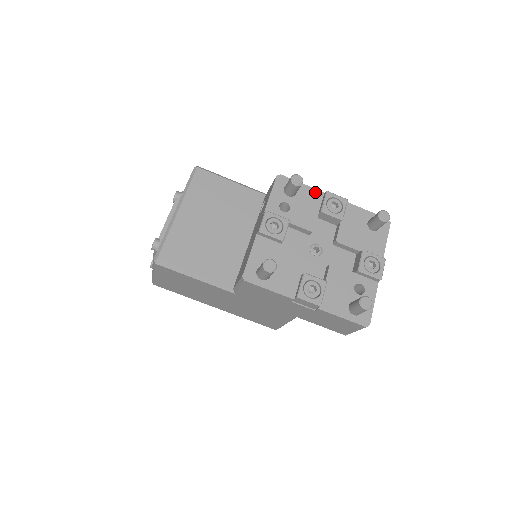
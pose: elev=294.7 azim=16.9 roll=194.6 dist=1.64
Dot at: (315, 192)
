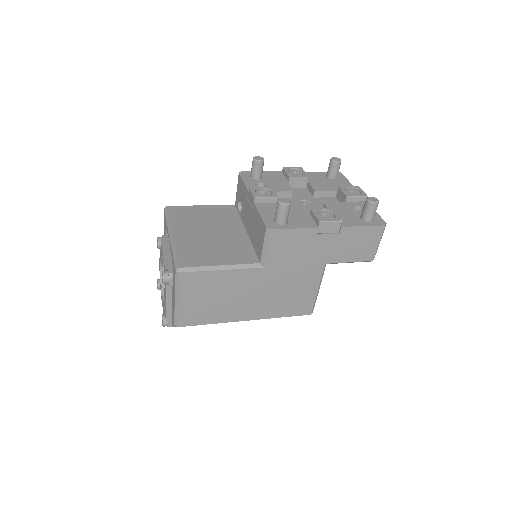
Dot at: (275, 173)
